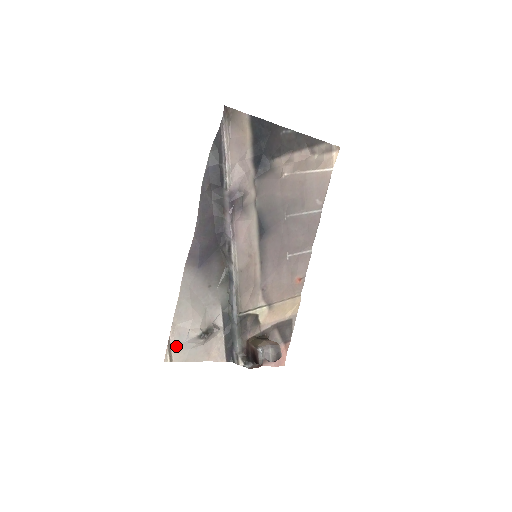
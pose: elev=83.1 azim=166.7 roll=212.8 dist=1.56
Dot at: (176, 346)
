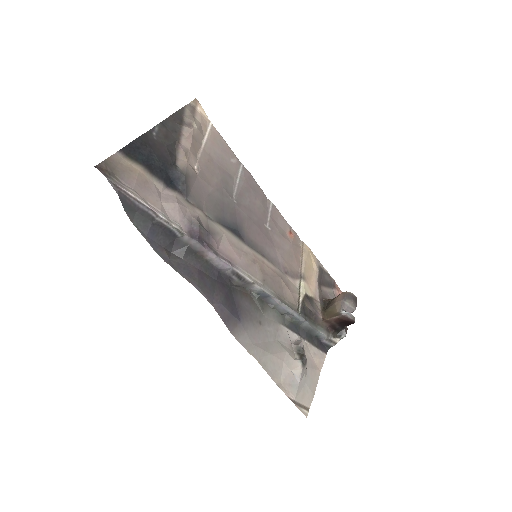
Dot at: (298, 396)
